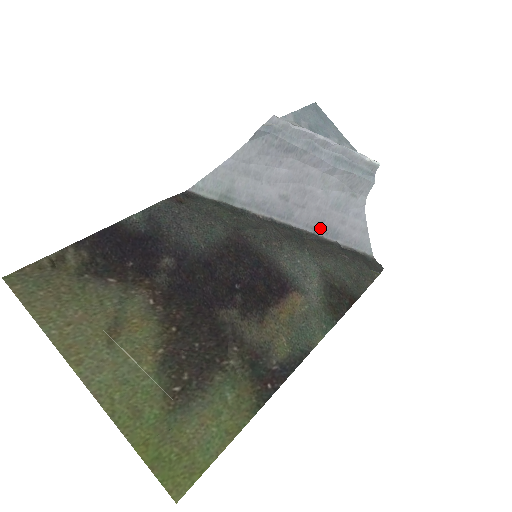
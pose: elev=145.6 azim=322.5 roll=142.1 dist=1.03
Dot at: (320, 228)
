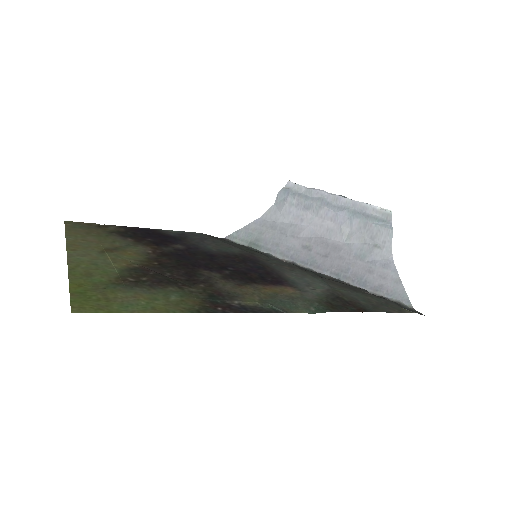
Dot at: (345, 275)
